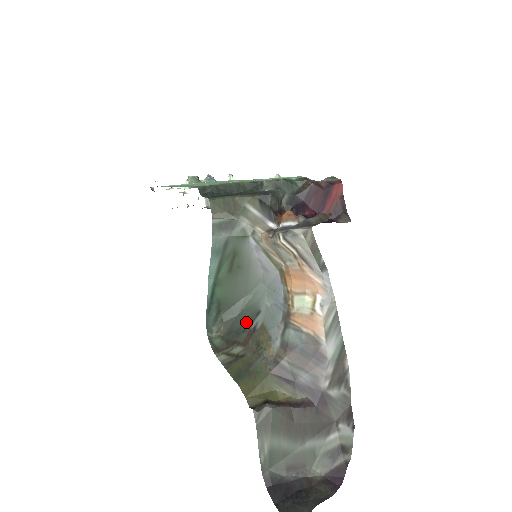
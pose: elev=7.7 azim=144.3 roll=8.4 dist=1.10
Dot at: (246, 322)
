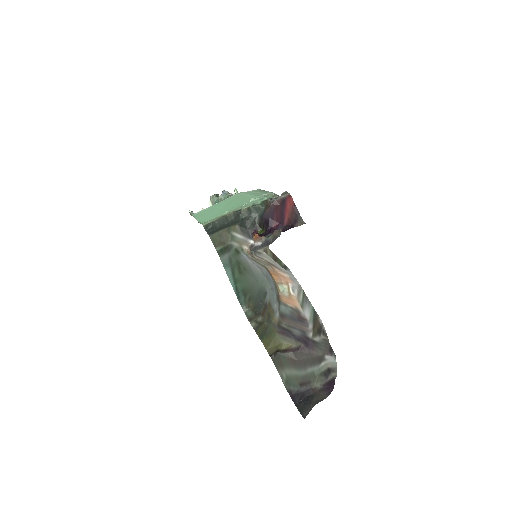
Dot at: (262, 300)
